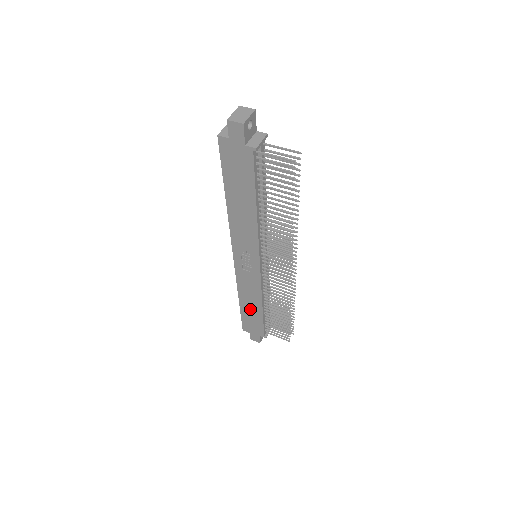
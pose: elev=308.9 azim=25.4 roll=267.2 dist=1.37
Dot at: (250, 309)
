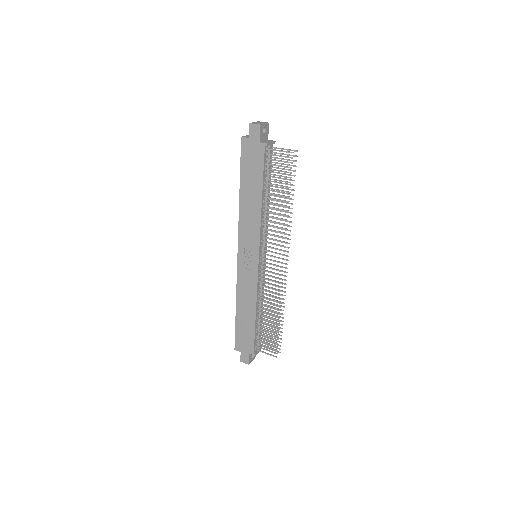
Dot at: (245, 318)
